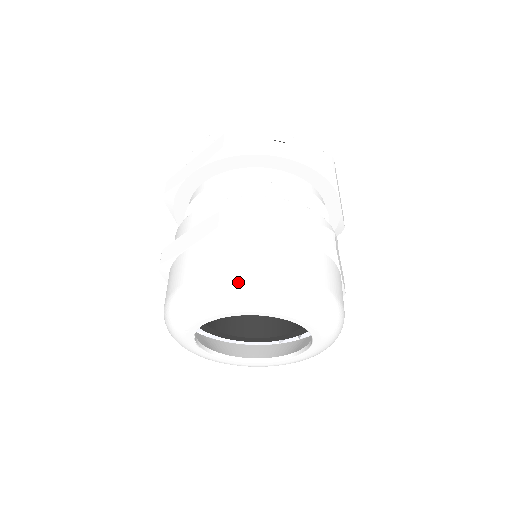
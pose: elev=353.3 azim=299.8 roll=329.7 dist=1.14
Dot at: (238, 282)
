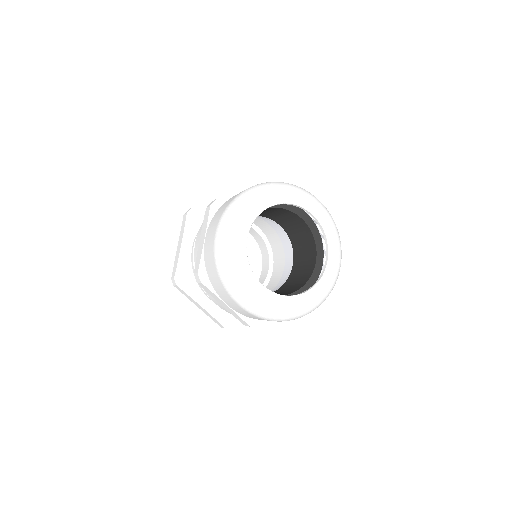
Dot at: (300, 187)
